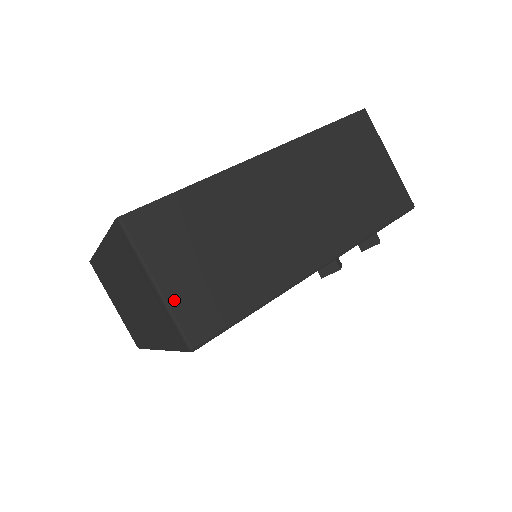
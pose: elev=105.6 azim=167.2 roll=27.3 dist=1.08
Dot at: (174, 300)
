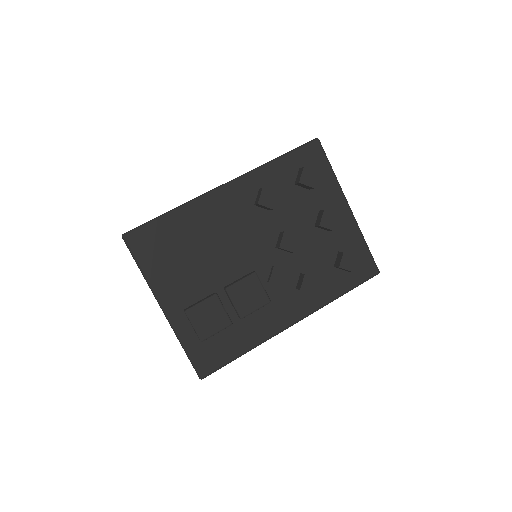
Dot at: occluded
